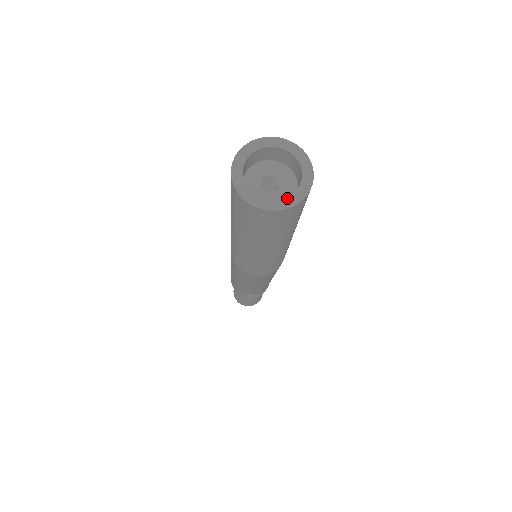
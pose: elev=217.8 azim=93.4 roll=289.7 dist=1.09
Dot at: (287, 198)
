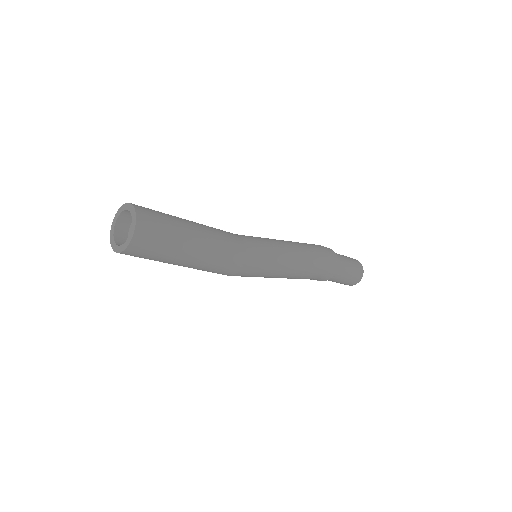
Dot at: (123, 245)
